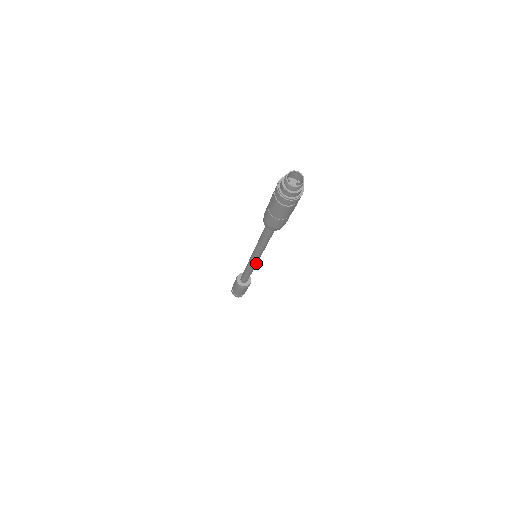
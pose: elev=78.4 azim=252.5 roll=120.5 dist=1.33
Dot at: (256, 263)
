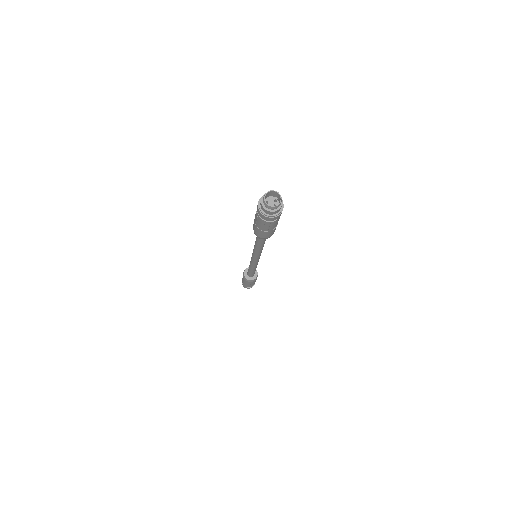
Dot at: (258, 261)
